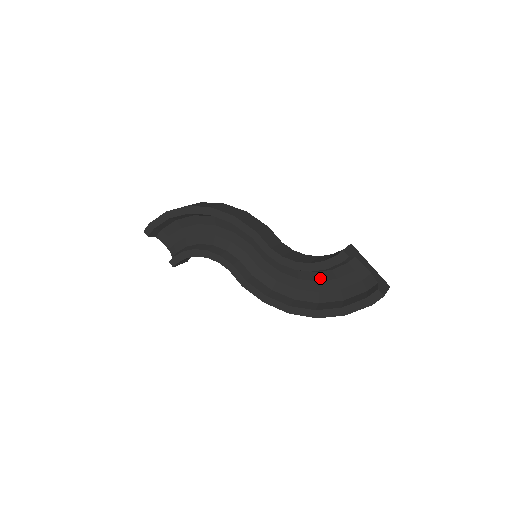
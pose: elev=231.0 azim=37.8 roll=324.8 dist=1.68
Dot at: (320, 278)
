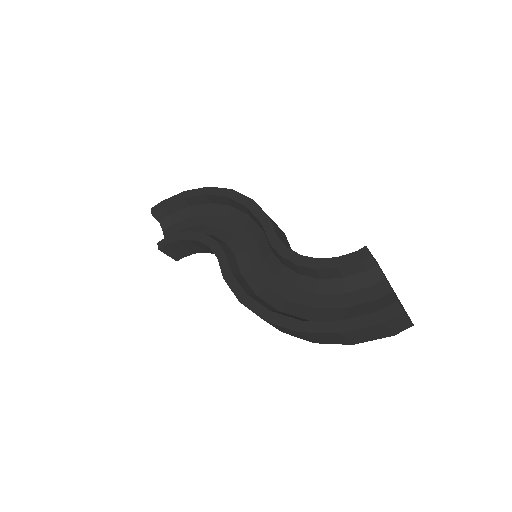
Dot at: (323, 289)
